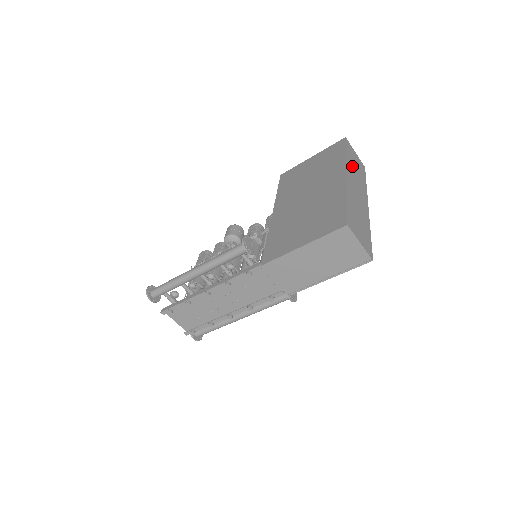
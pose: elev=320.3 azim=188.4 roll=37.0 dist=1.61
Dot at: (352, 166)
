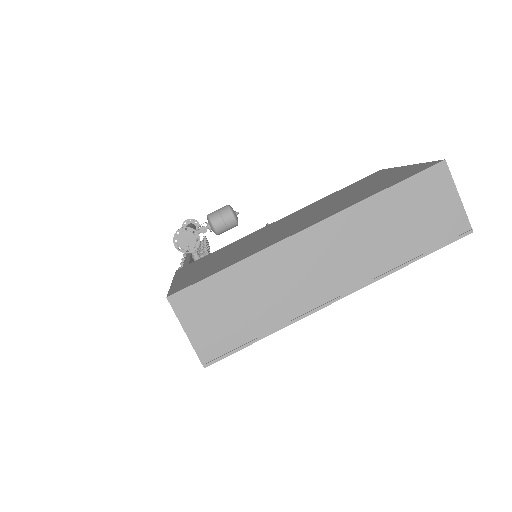
Dot at: (379, 218)
